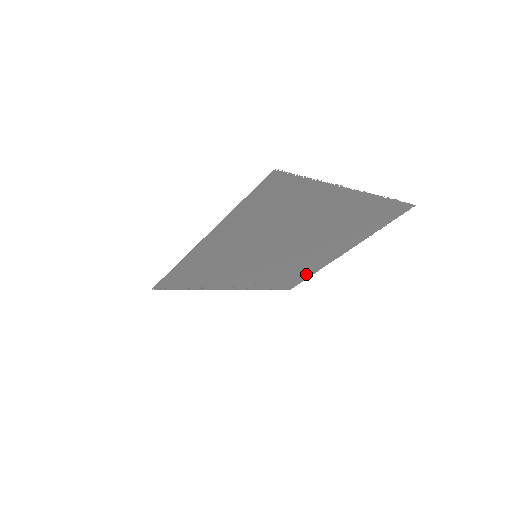
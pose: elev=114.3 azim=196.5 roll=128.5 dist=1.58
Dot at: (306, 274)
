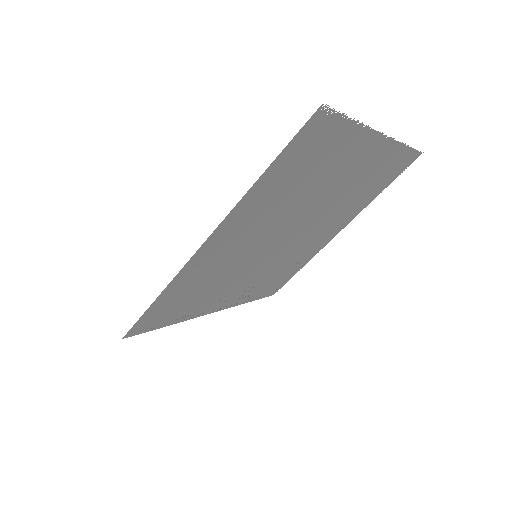
Dot at: (295, 269)
